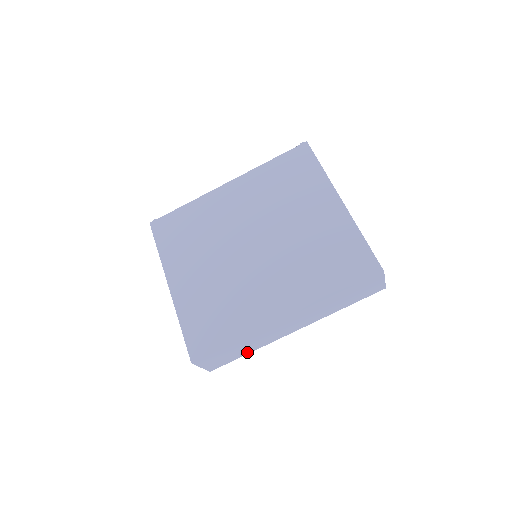
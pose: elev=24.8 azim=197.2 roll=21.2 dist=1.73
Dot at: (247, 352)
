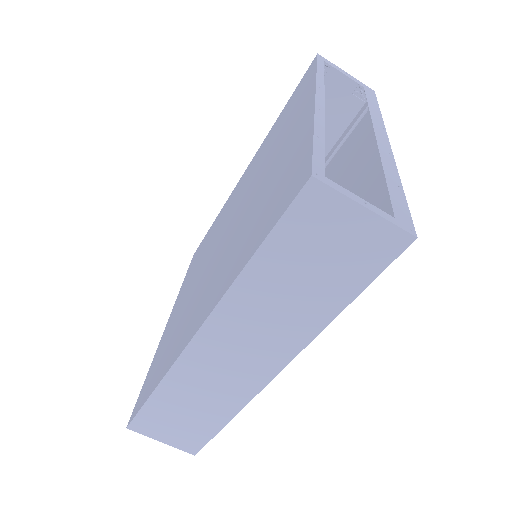
Dot at: (220, 420)
